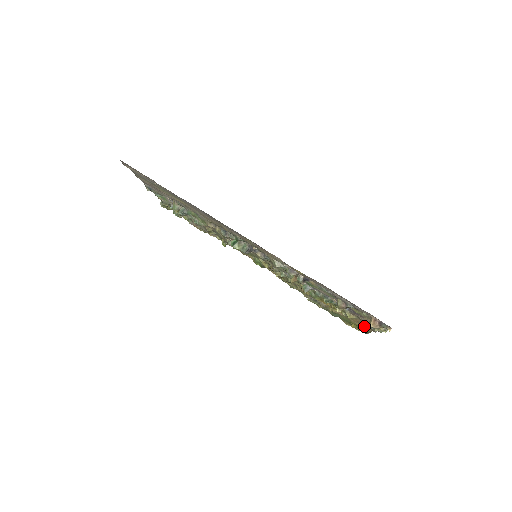
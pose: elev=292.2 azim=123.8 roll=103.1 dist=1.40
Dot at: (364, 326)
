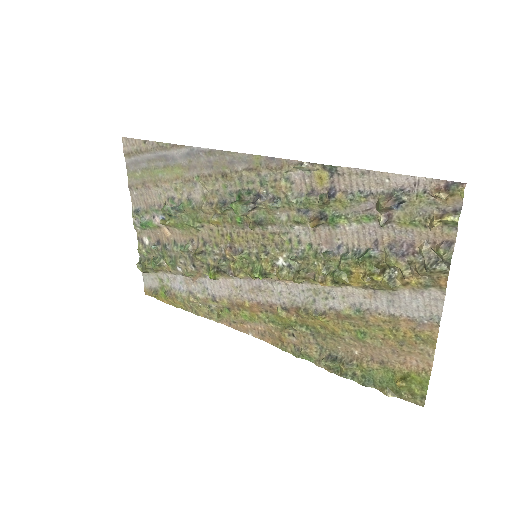
Dot at: (421, 271)
